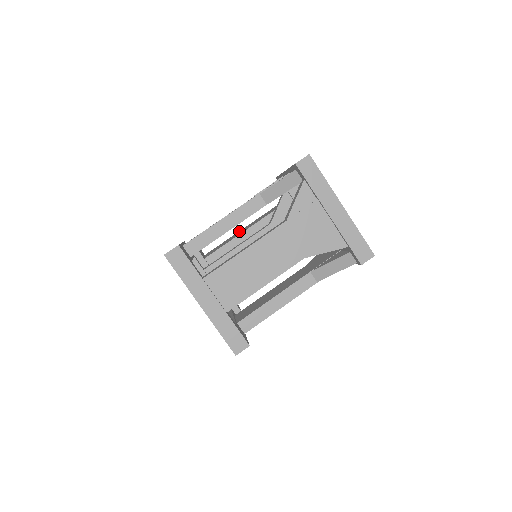
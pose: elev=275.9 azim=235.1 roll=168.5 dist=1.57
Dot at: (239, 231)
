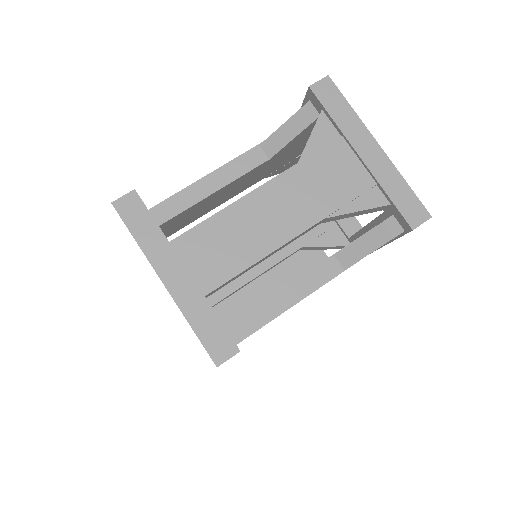
Dot at: occluded
